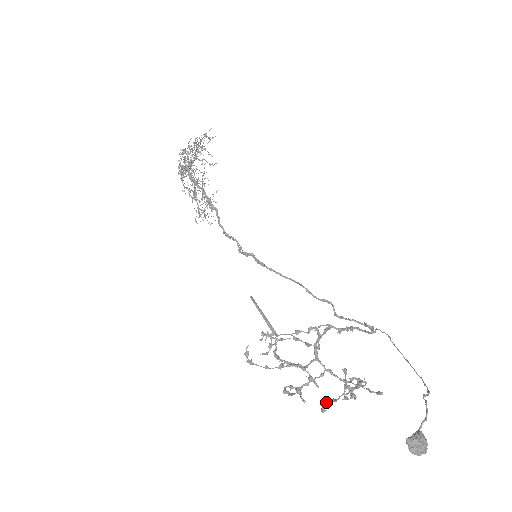
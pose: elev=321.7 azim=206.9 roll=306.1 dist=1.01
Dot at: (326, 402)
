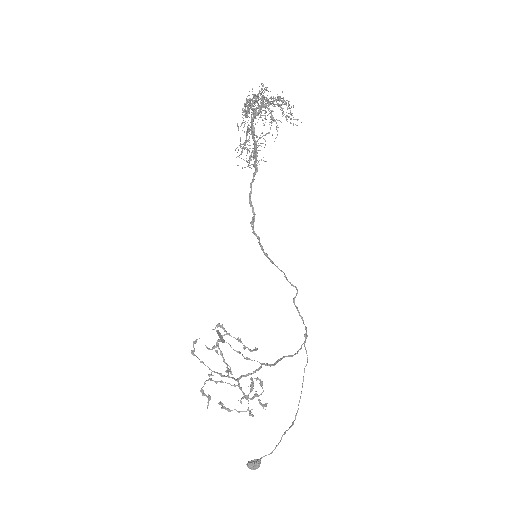
Dot at: (223, 408)
